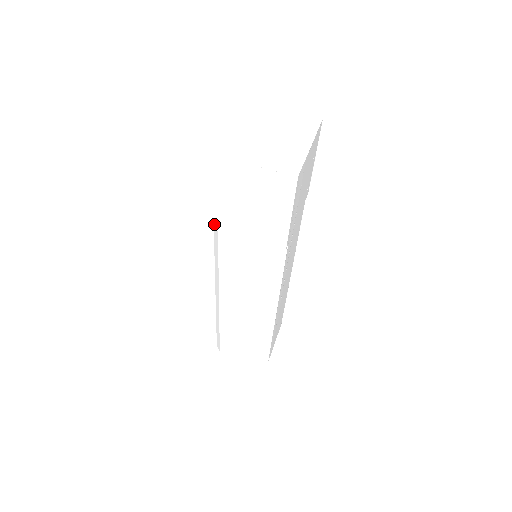
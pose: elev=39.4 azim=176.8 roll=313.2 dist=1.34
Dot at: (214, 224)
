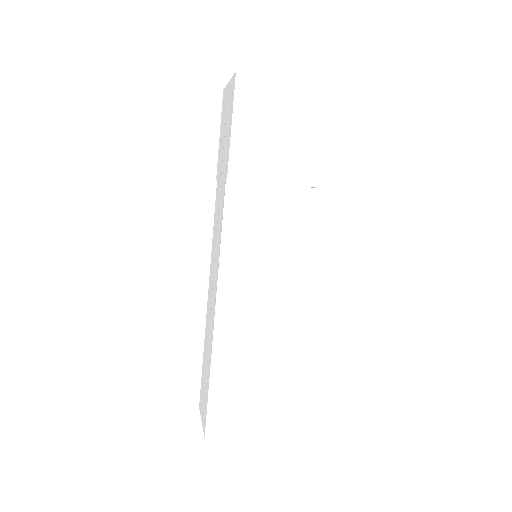
Dot at: (217, 172)
